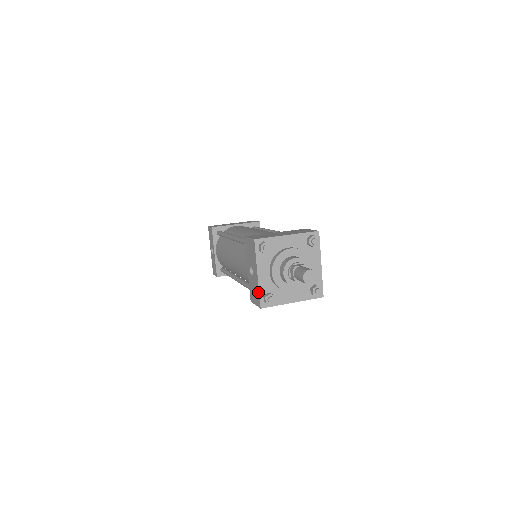
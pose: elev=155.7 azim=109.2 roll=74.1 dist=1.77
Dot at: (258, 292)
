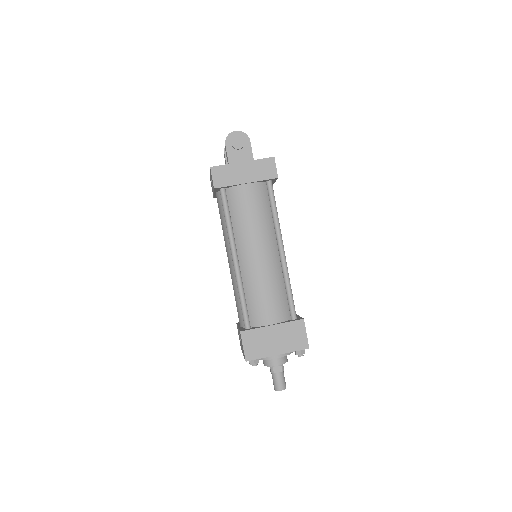
Dot at: occluded
